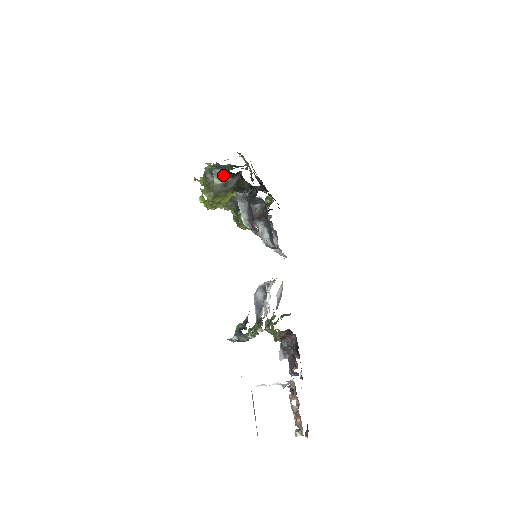
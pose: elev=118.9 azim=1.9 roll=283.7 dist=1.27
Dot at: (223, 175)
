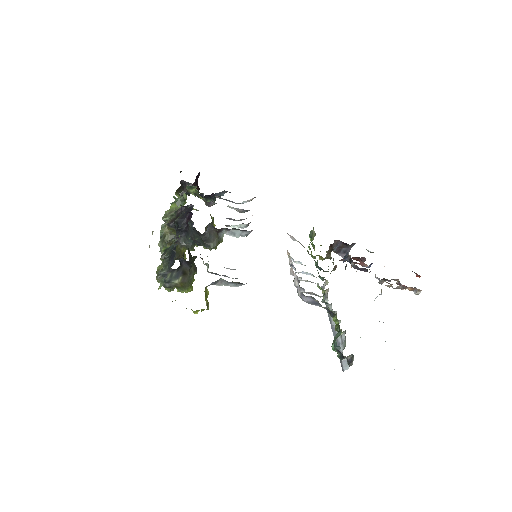
Dot at: (175, 274)
